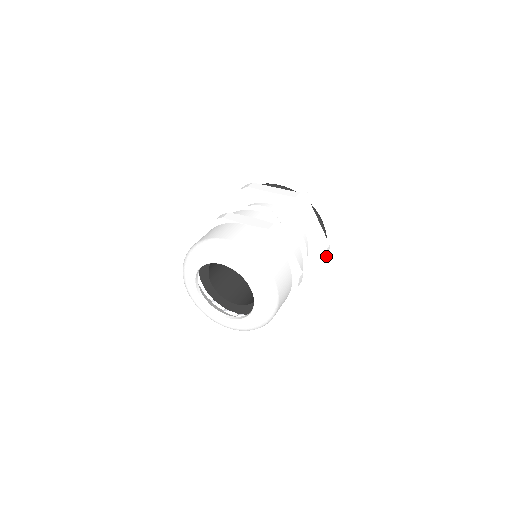
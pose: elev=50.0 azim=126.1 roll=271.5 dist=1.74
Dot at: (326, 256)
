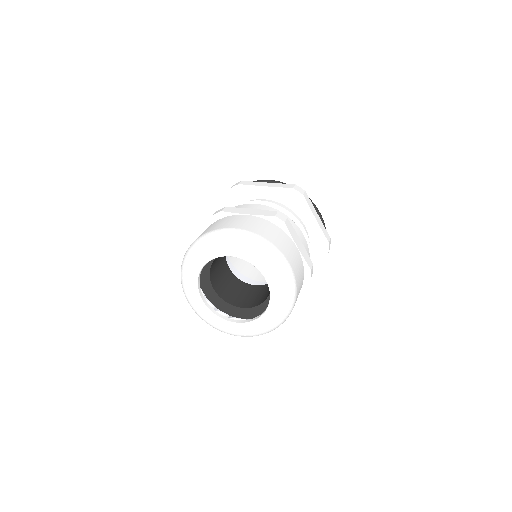
Dot at: occluded
